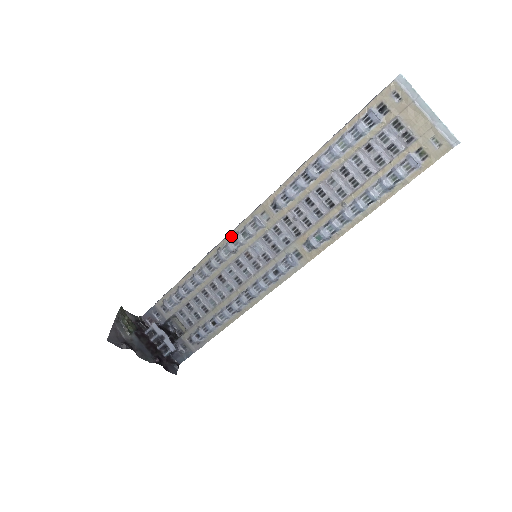
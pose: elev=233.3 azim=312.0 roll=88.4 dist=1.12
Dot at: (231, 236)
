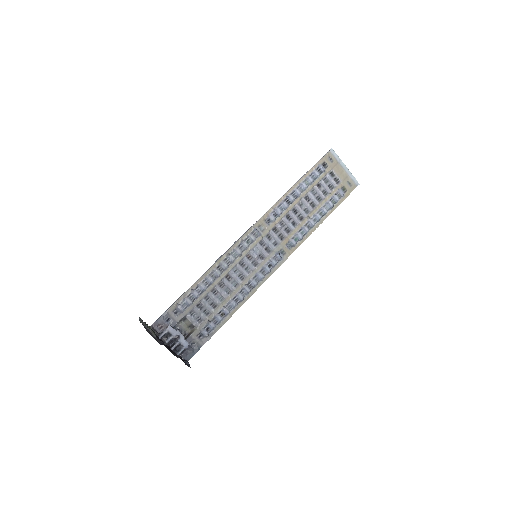
Dot at: (237, 244)
